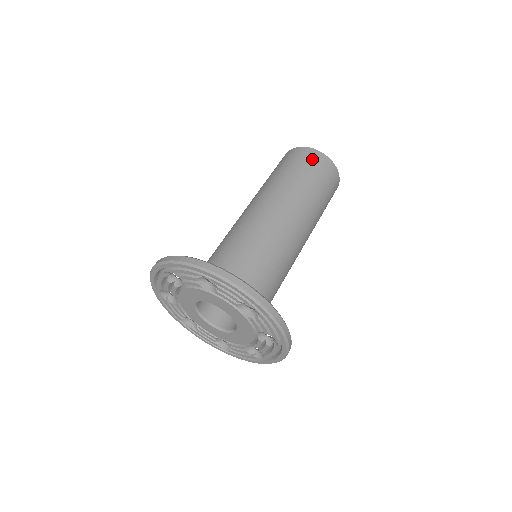
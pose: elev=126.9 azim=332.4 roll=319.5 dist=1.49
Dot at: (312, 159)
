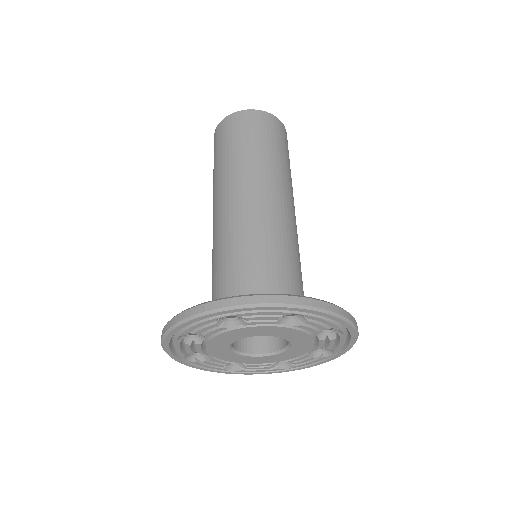
Dot at: (274, 127)
